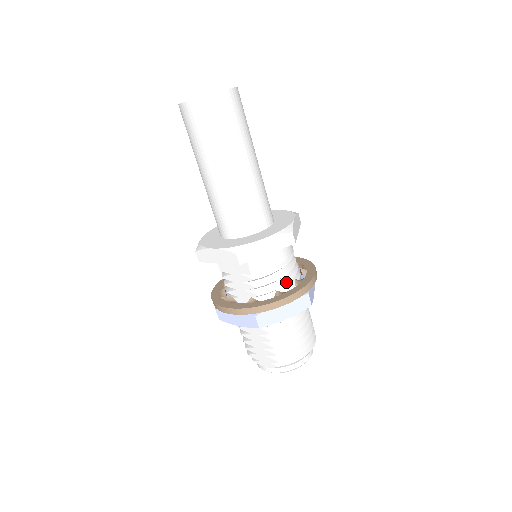
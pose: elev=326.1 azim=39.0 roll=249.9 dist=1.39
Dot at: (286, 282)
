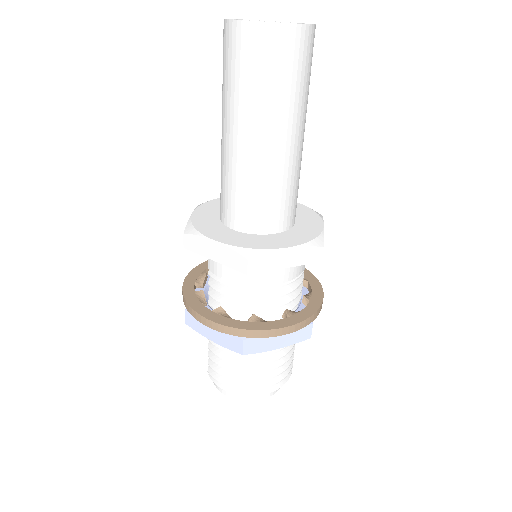
Dot at: (239, 307)
